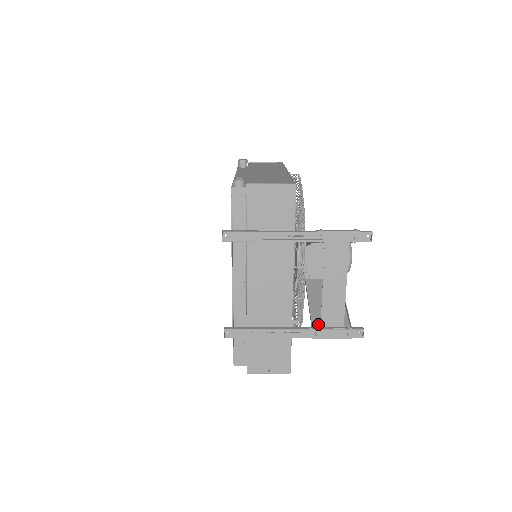
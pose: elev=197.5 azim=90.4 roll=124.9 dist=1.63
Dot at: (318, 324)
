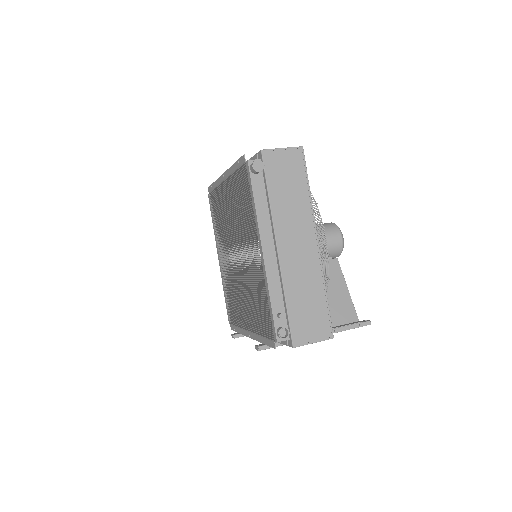
Dot at: occluded
